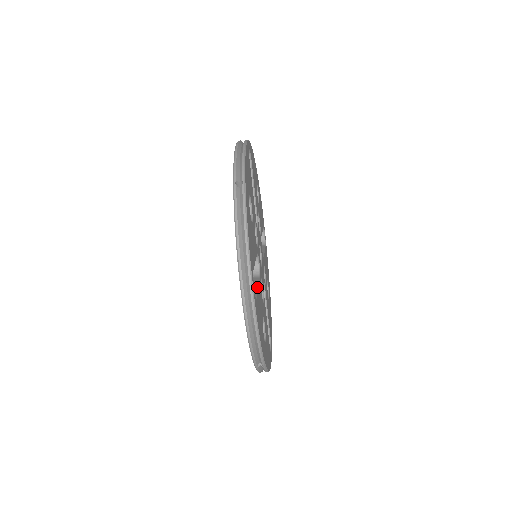
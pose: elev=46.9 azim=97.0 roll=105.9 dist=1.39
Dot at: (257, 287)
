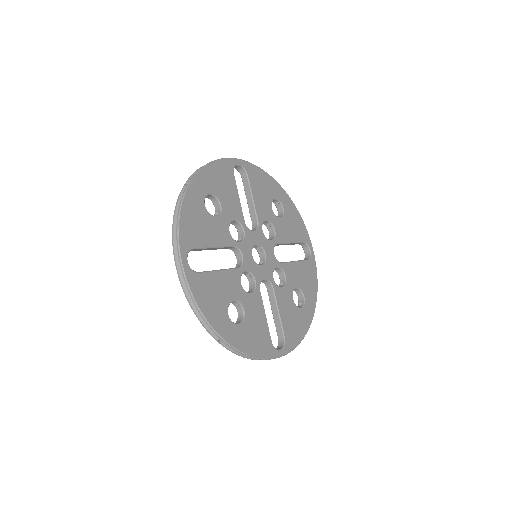
Dot at: (278, 314)
